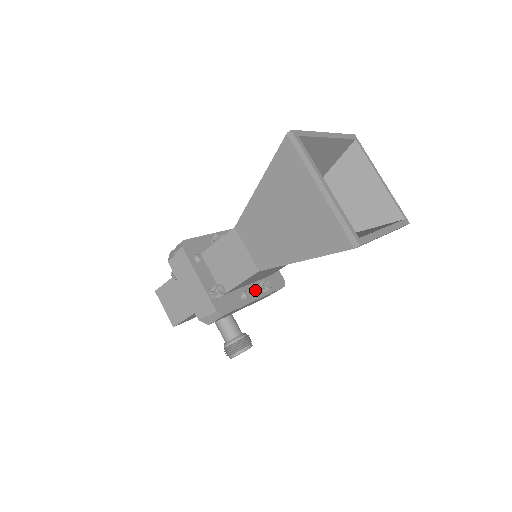
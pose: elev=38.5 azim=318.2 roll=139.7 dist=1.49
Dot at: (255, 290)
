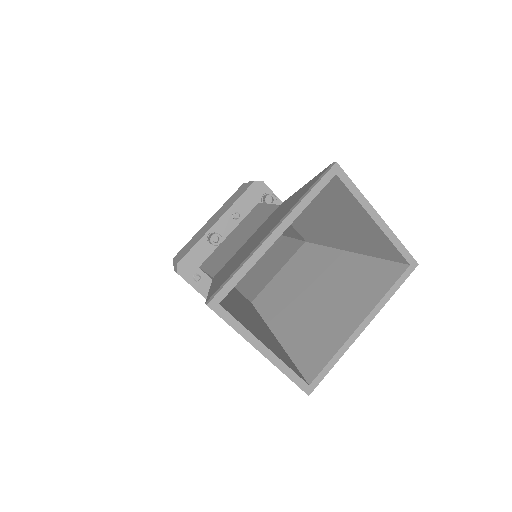
Dot at: occluded
